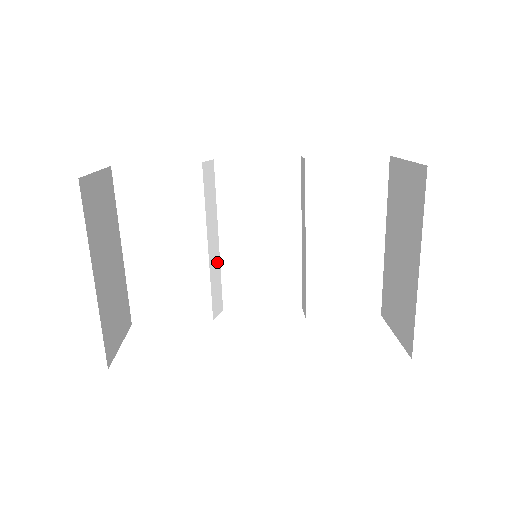
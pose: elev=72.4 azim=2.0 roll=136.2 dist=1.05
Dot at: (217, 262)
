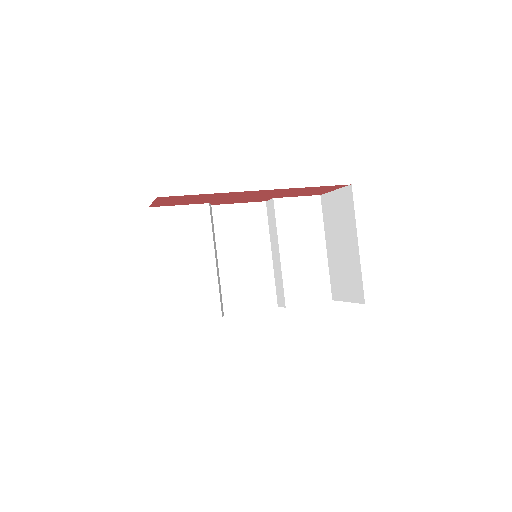
Dot at: (219, 276)
